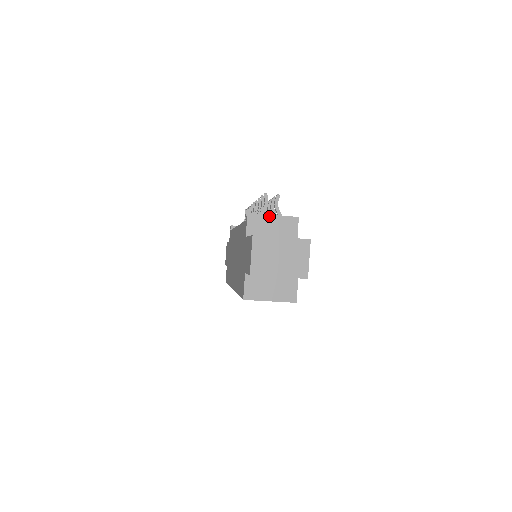
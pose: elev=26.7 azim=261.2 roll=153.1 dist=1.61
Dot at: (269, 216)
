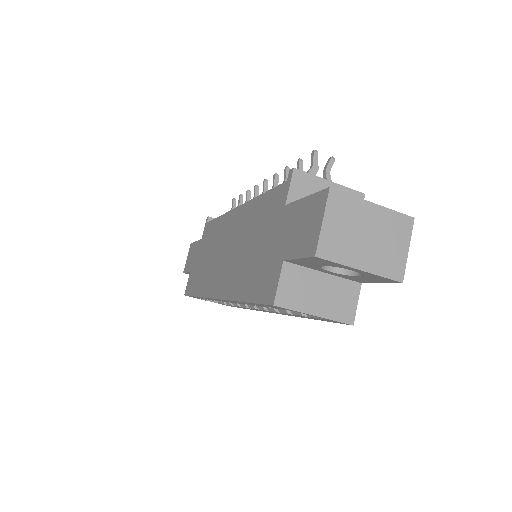
Dot at: (324, 181)
